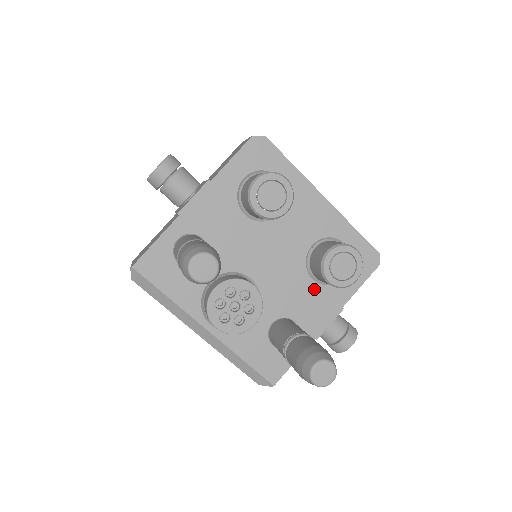
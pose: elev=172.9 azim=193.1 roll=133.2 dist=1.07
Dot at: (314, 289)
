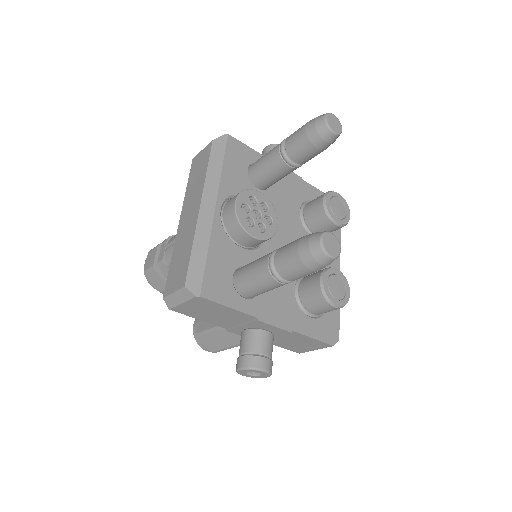
Dot at: (290, 294)
